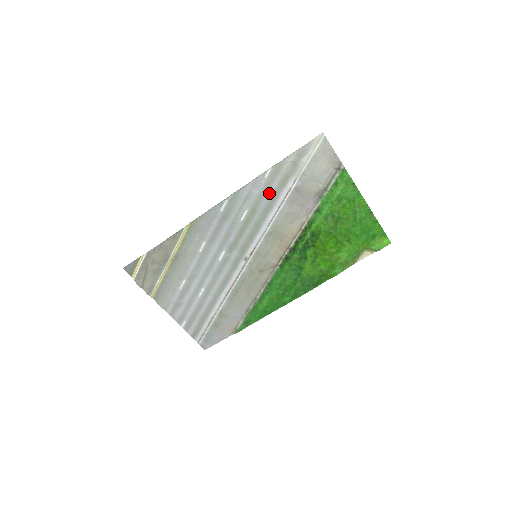
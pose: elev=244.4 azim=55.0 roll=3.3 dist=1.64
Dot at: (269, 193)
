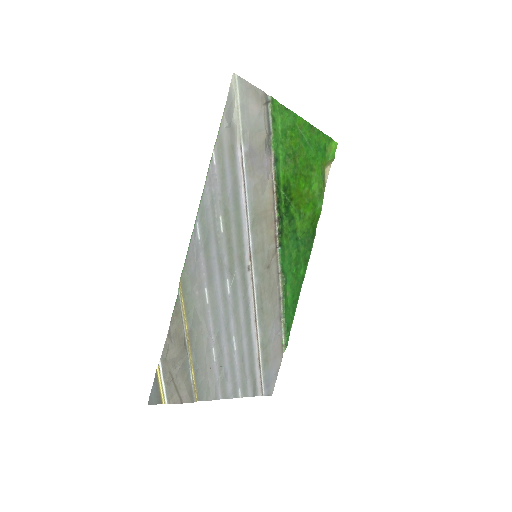
Dot at: (228, 179)
